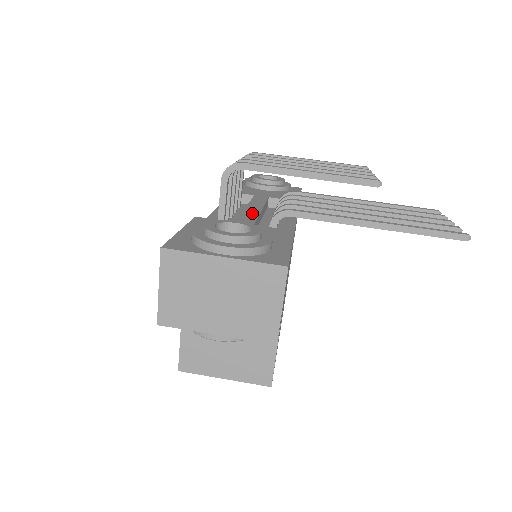
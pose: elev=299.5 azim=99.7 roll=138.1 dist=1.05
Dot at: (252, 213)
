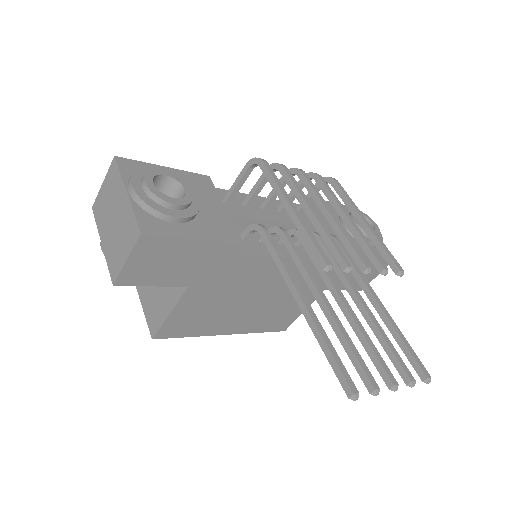
Dot at: (261, 214)
